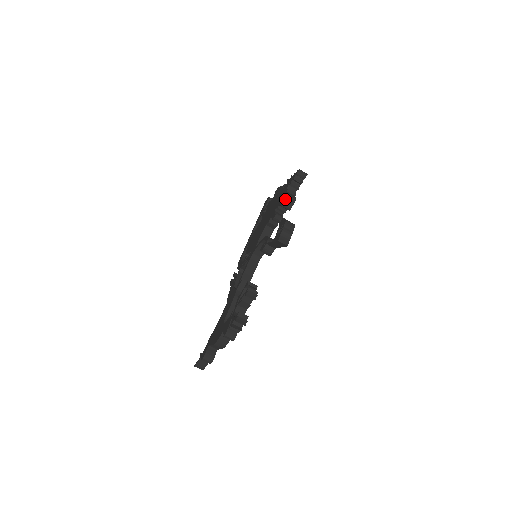
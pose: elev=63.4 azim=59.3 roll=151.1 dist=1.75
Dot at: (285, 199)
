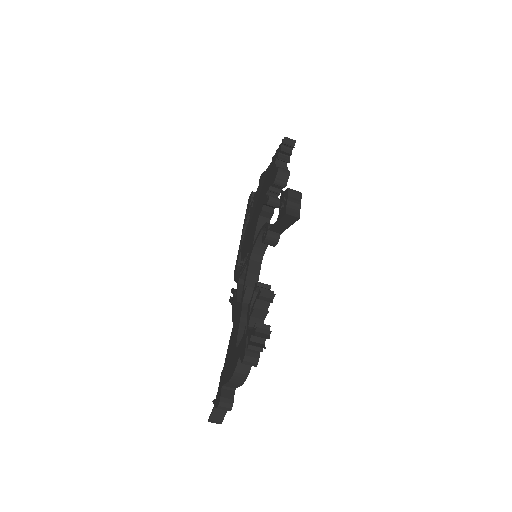
Dot at: (277, 174)
